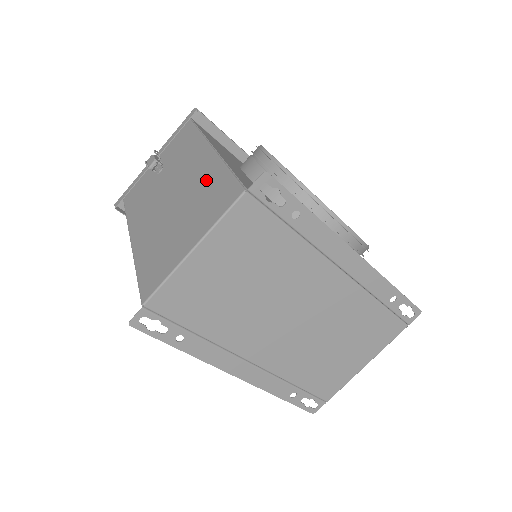
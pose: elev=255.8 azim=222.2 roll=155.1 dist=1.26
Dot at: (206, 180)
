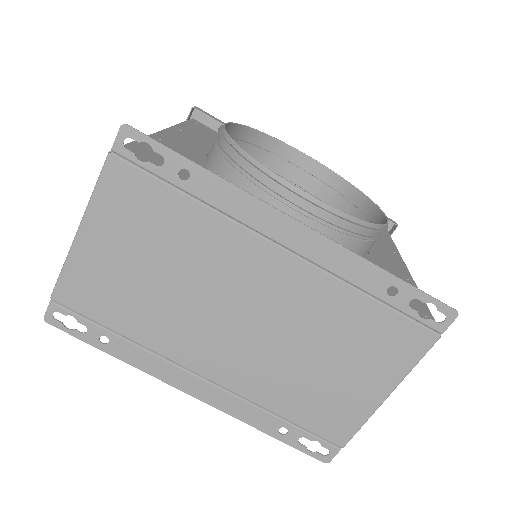
Dot at: occluded
